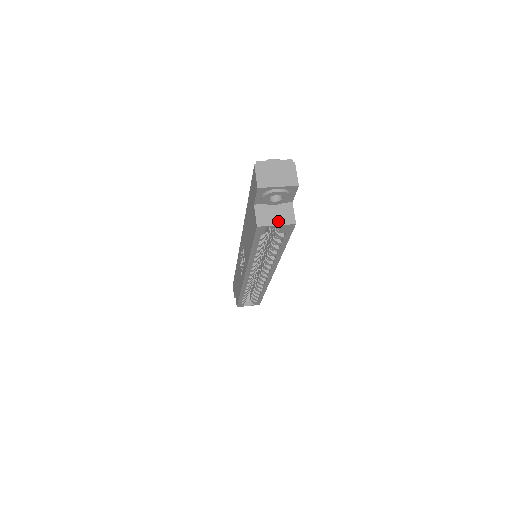
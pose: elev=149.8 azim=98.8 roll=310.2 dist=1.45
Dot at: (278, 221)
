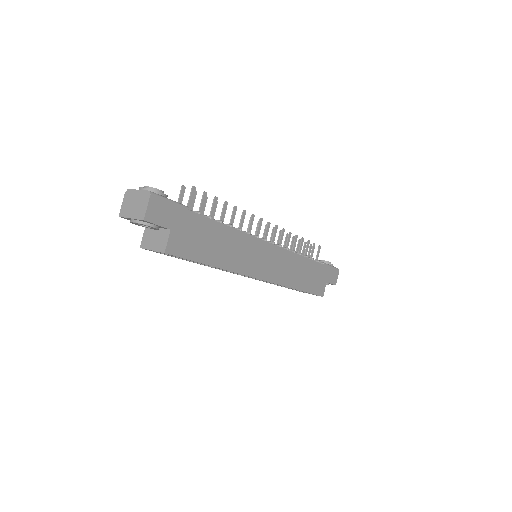
Dot at: (154, 246)
